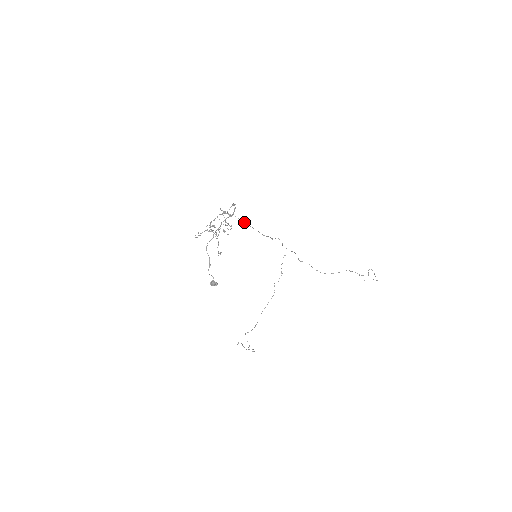
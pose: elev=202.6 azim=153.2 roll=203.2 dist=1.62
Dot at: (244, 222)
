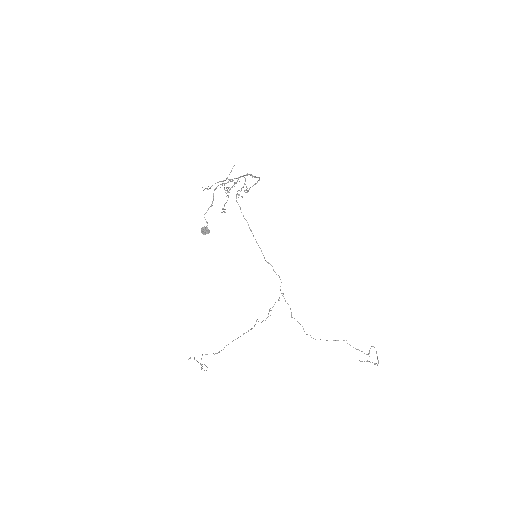
Dot at: (252, 233)
